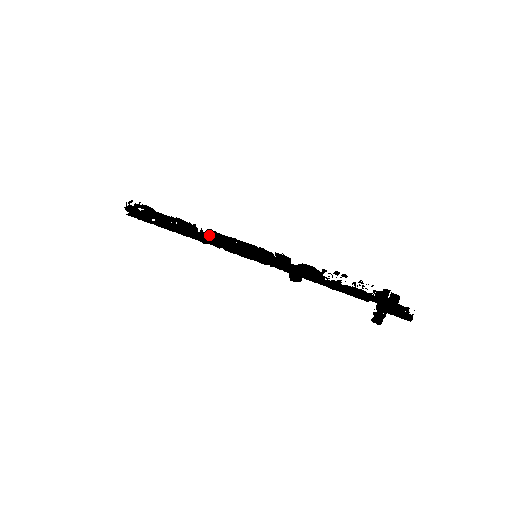
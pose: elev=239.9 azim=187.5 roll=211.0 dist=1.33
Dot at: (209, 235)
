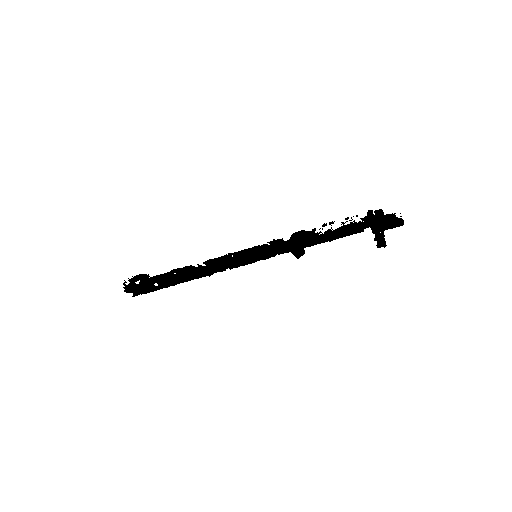
Dot at: (207, 264)
